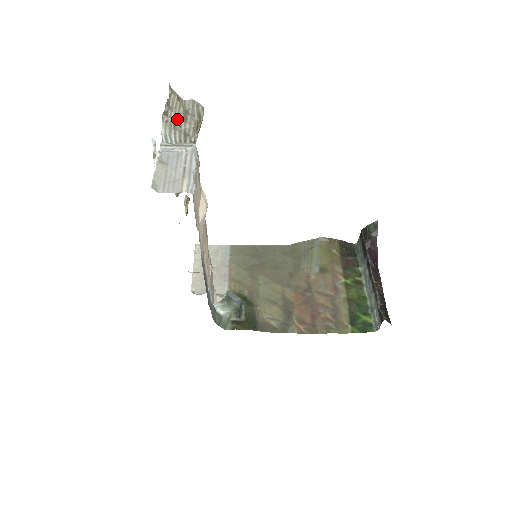
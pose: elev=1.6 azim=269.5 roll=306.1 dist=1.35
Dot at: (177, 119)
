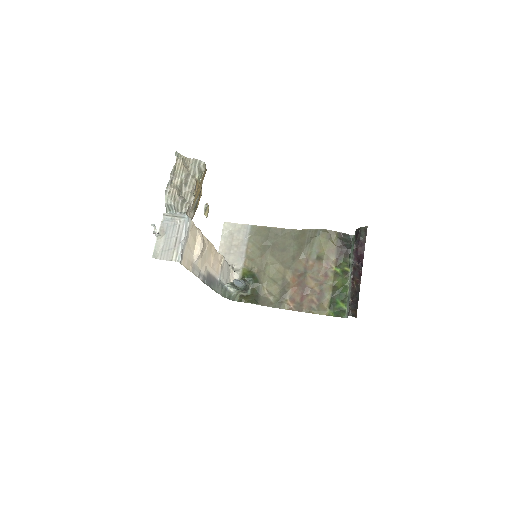
Dot at: (179, 186)
